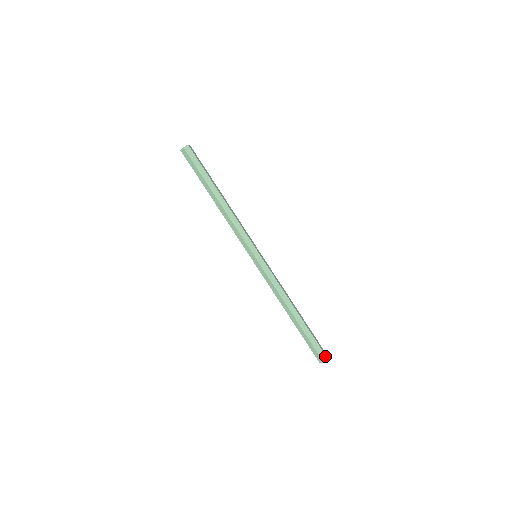
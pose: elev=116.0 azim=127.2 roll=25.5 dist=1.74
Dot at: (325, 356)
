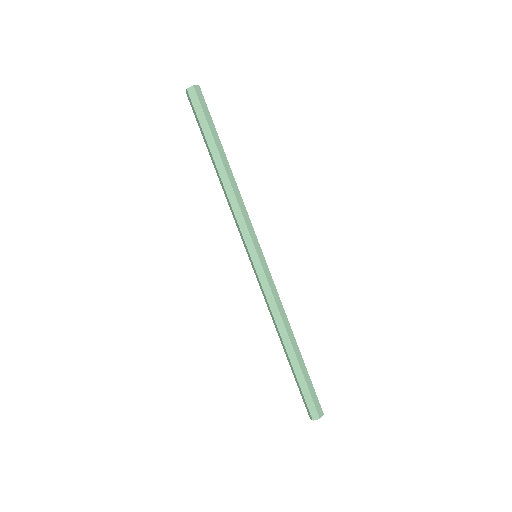
Dot at: (321, 410)
